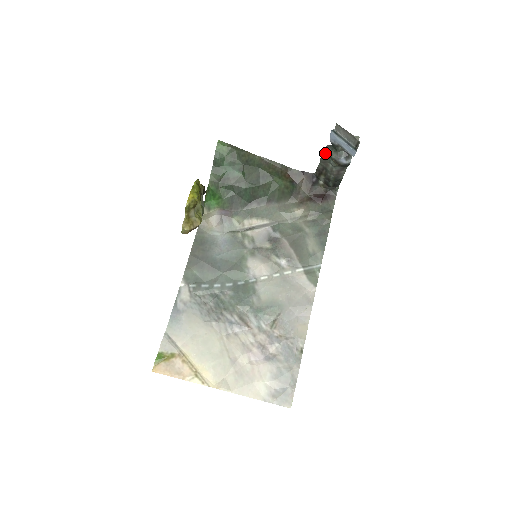
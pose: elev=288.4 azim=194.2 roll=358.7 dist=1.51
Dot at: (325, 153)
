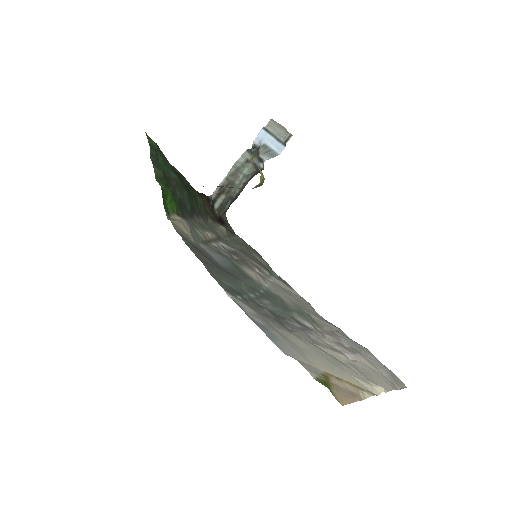
Dot at: (242, 160)
